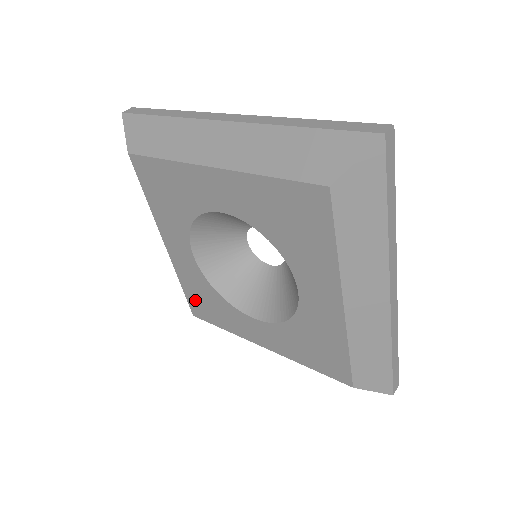
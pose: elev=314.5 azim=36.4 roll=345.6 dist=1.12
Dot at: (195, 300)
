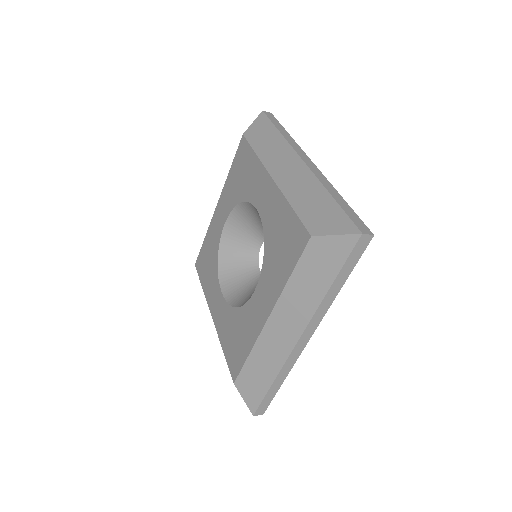
Dot at: (231, 352)
